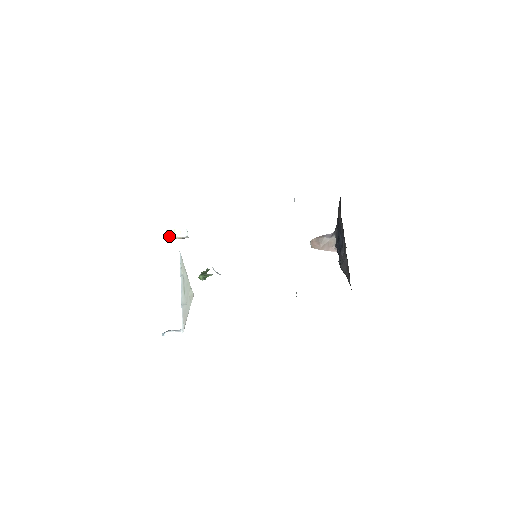
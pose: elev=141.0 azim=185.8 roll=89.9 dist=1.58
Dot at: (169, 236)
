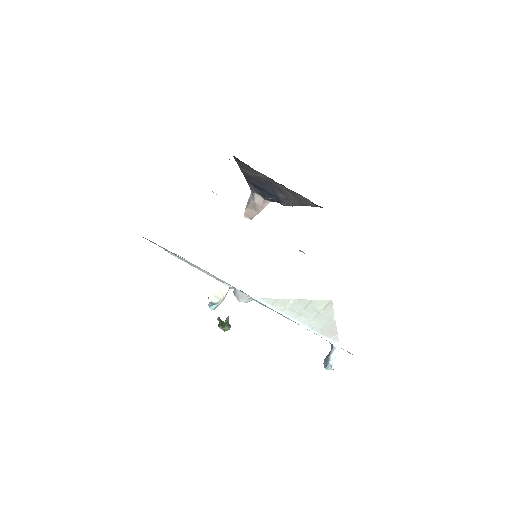
Dot at: (216, 306)
